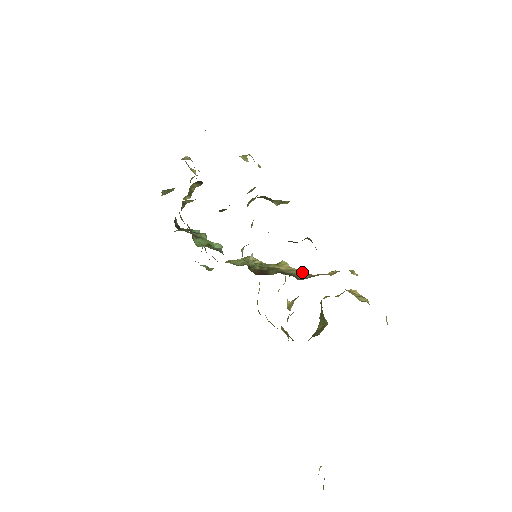
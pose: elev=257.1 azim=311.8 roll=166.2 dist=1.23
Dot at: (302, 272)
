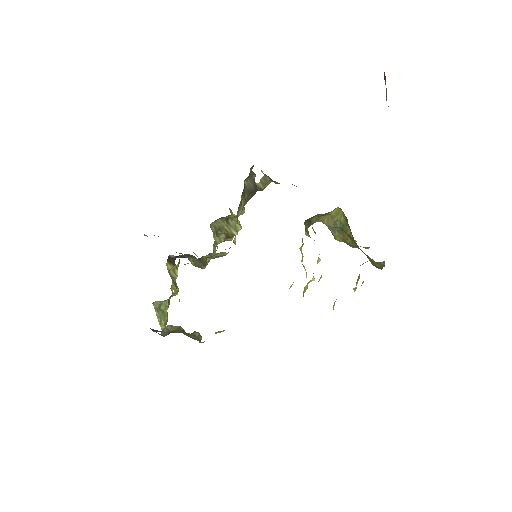
Dot at: occluded
